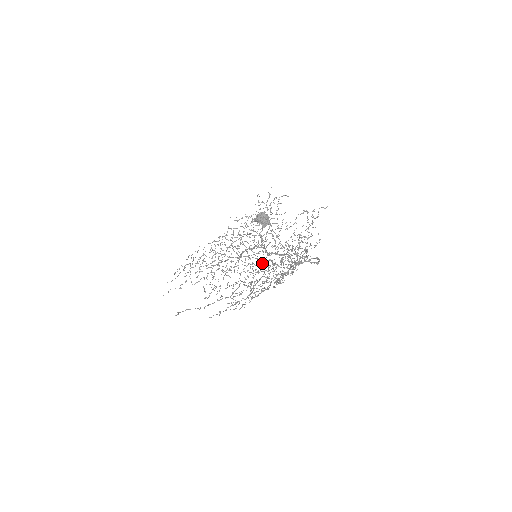
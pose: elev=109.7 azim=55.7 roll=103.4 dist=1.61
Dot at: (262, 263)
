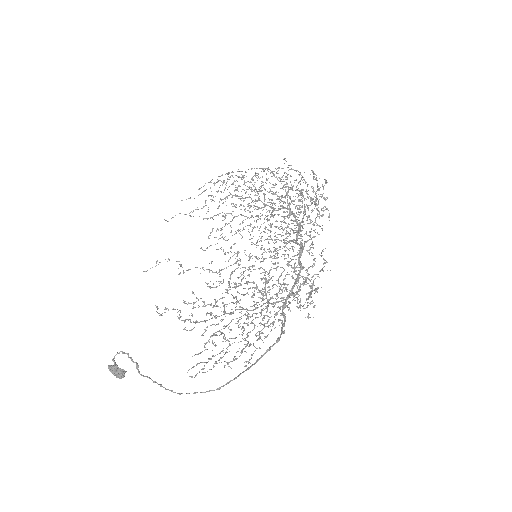
Dot at: (280, 249)
